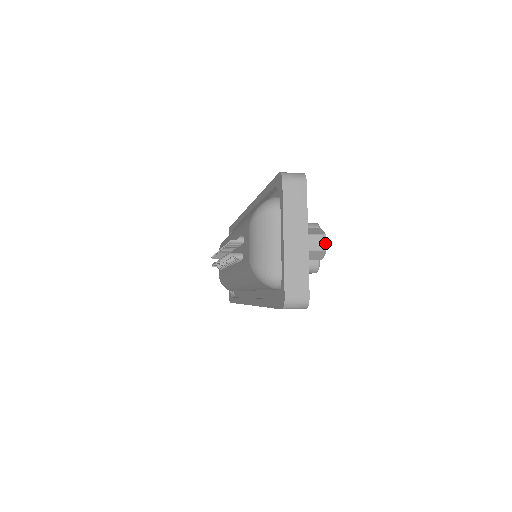
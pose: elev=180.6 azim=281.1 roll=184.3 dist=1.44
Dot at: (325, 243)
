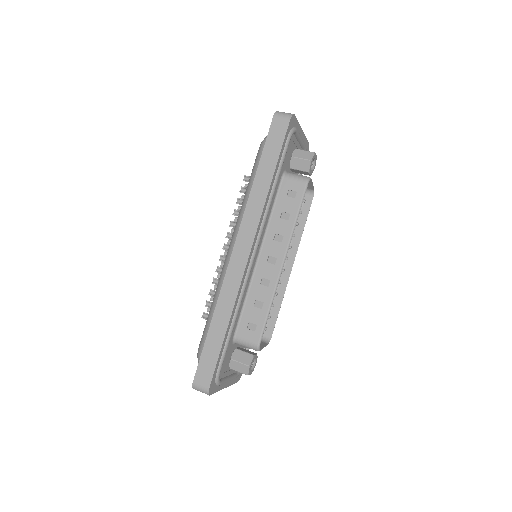
Dot at: (249, 374)
